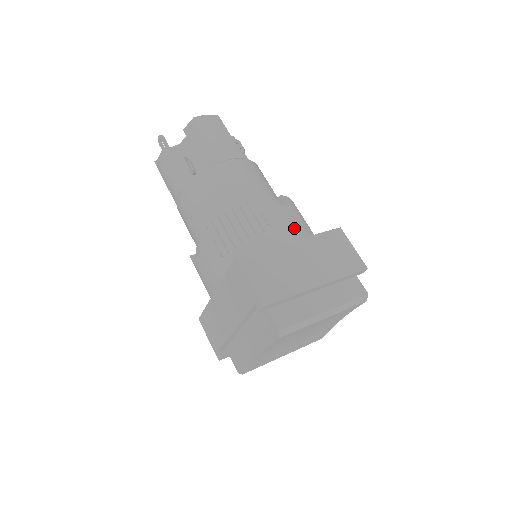
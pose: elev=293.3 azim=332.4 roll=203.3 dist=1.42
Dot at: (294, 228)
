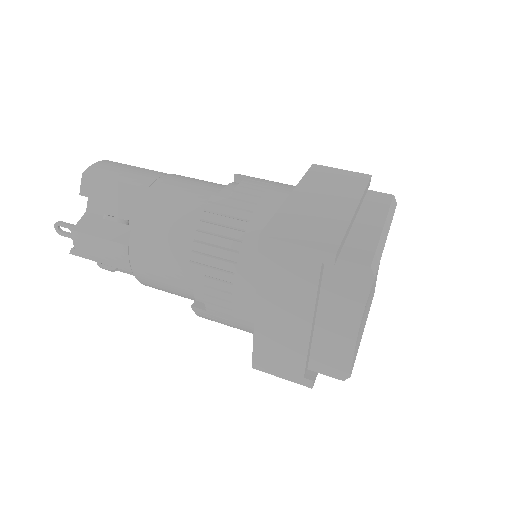
Dot at: (278, 186)
